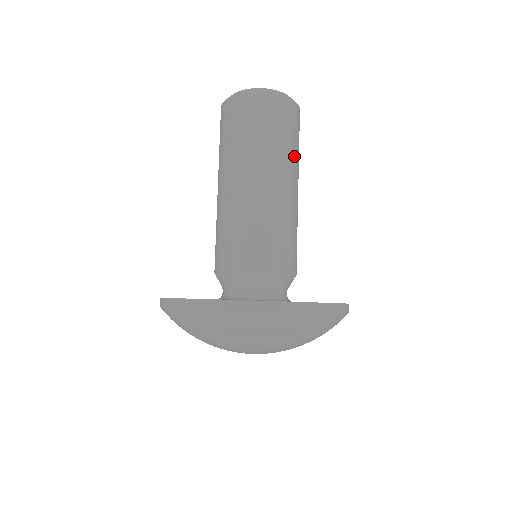
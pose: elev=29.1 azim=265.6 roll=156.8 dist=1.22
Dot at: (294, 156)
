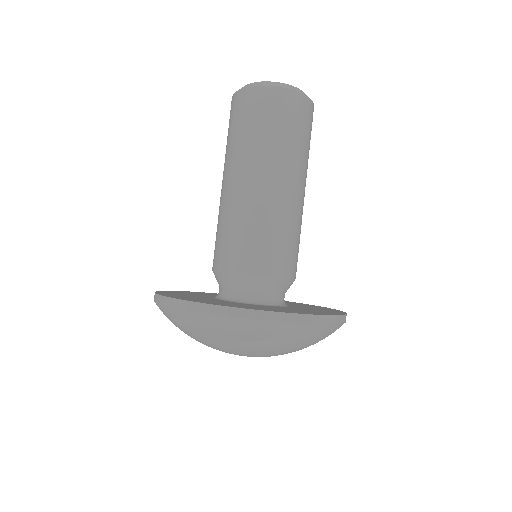
Dot at: (292, 151)
